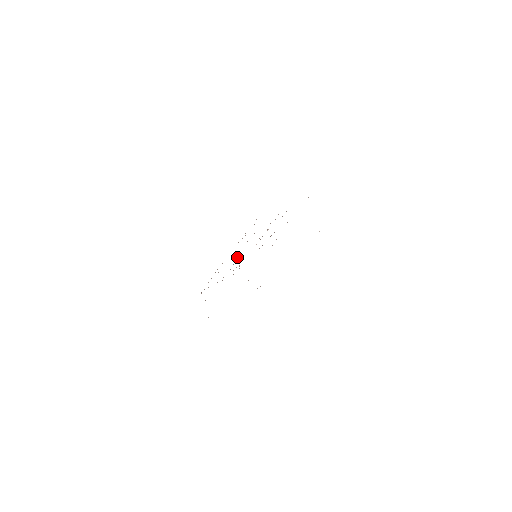
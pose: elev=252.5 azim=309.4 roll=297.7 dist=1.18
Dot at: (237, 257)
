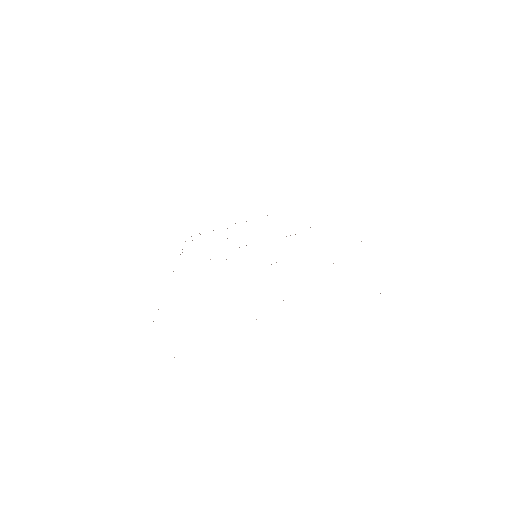
Dot at: occluded
